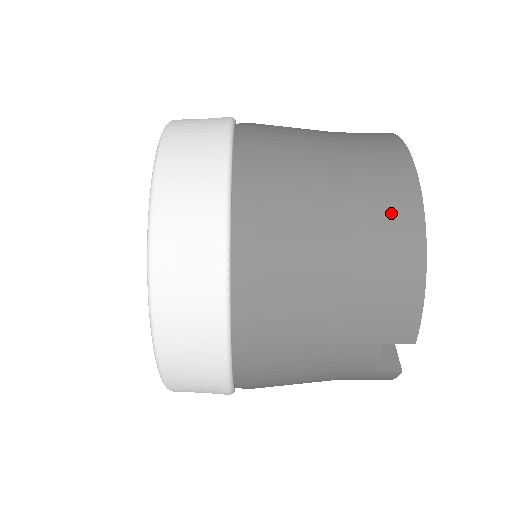
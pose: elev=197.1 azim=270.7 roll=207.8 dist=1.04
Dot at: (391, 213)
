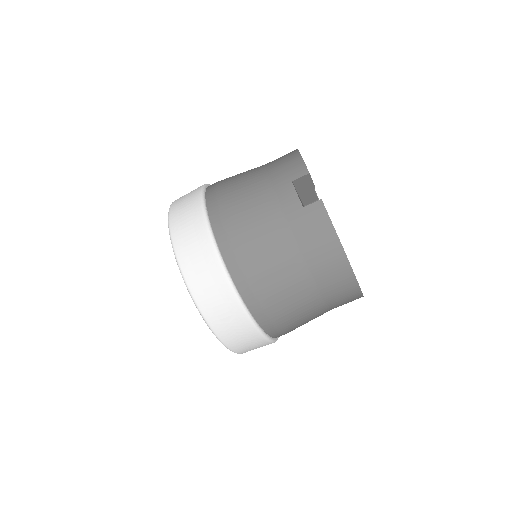
Dot at: occluded
